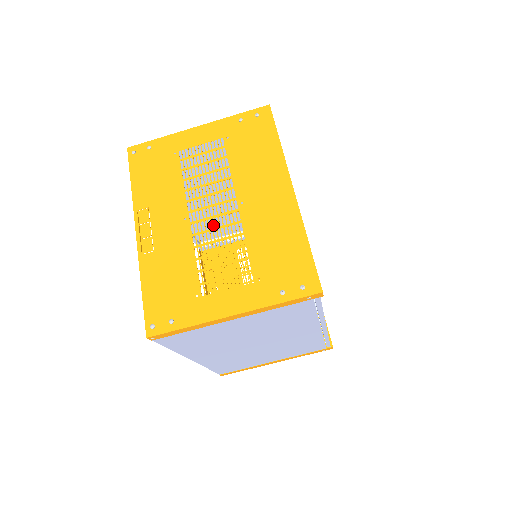
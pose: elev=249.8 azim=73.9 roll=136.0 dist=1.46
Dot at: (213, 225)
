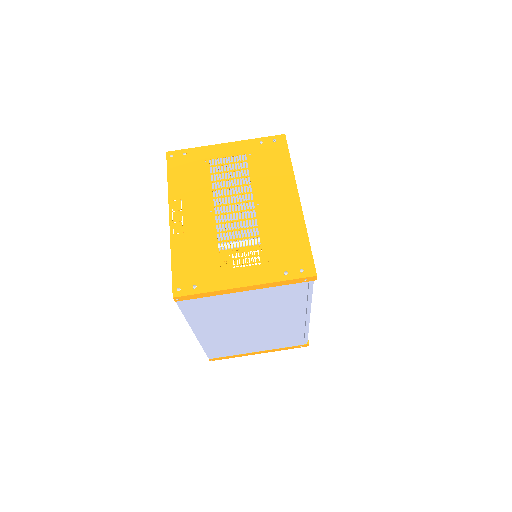
Dot at: occluded
